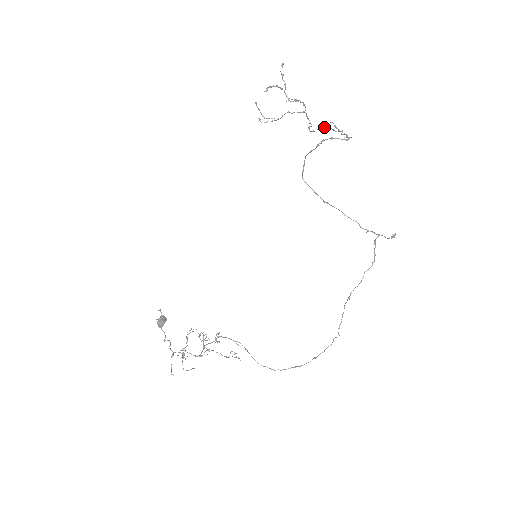
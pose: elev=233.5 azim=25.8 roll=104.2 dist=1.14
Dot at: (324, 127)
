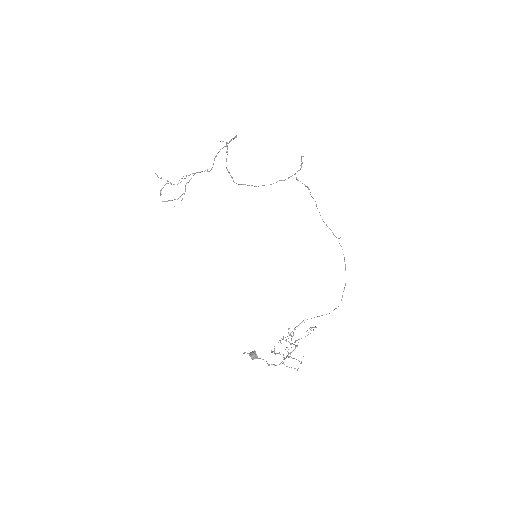
Dot at: (216, 155)
